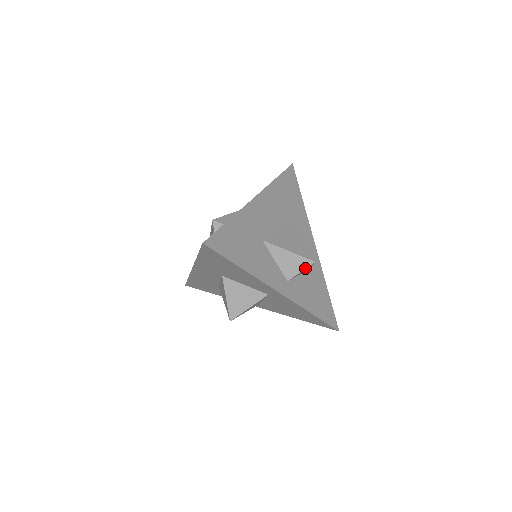
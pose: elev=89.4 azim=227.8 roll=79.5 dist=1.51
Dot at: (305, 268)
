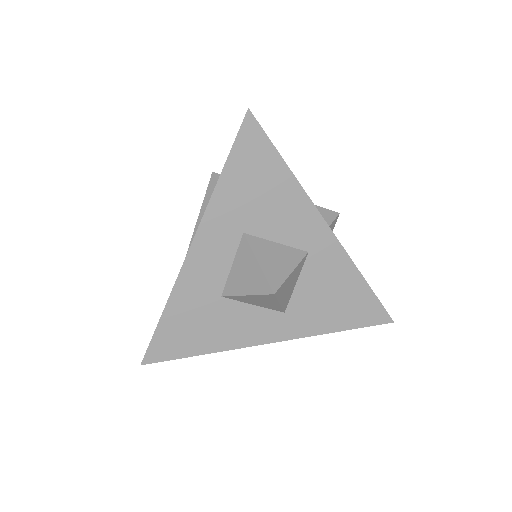
Dot at: (333, 220)
